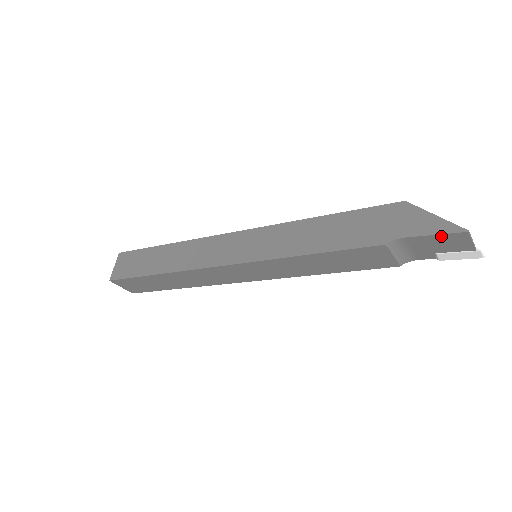
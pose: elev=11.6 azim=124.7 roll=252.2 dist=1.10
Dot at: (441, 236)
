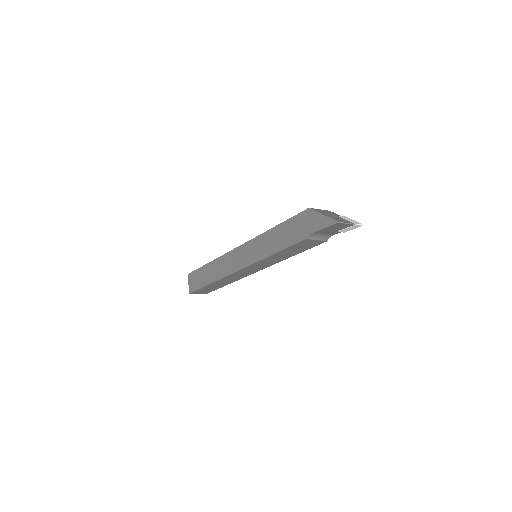
Dot at: (329, 227)
